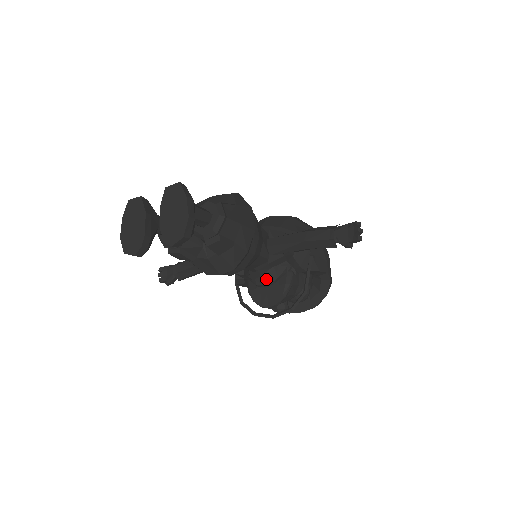
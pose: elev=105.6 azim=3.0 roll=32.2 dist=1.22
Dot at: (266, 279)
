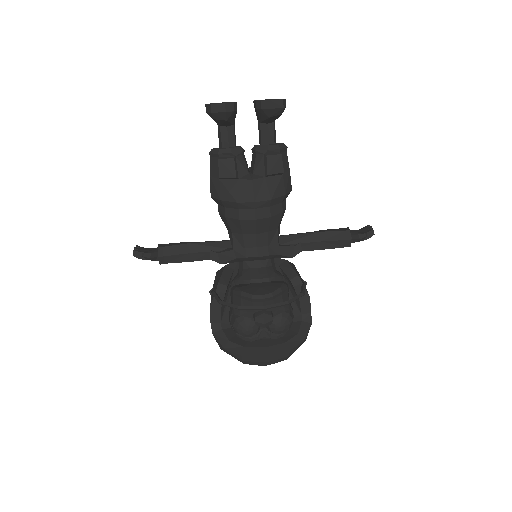
Dot at: (263, 274)
